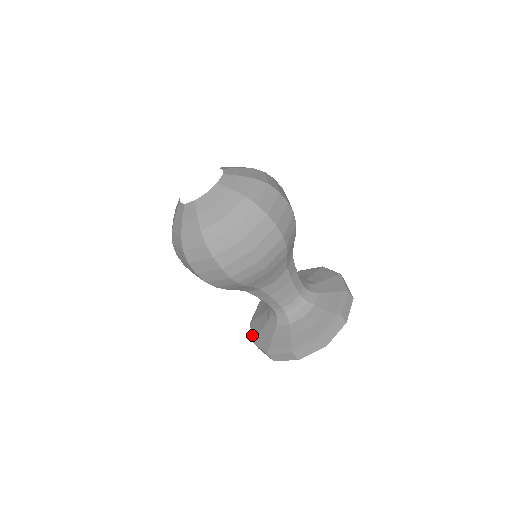
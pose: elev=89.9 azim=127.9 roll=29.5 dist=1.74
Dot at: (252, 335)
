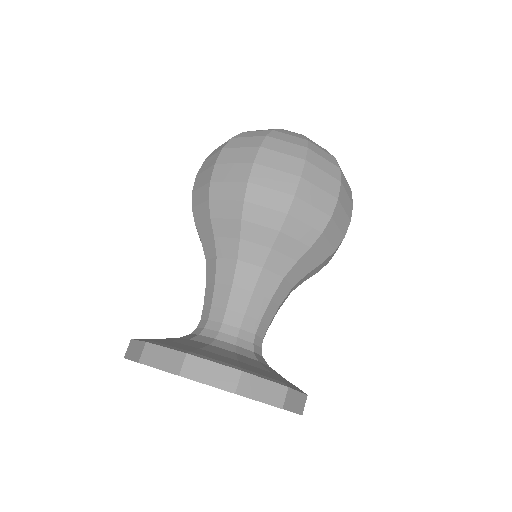
Dot at: occluded
